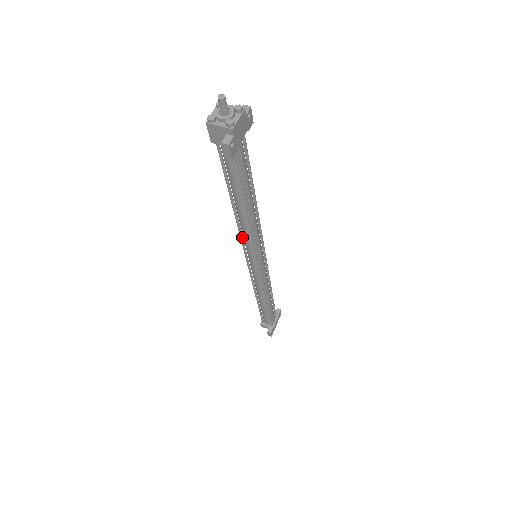
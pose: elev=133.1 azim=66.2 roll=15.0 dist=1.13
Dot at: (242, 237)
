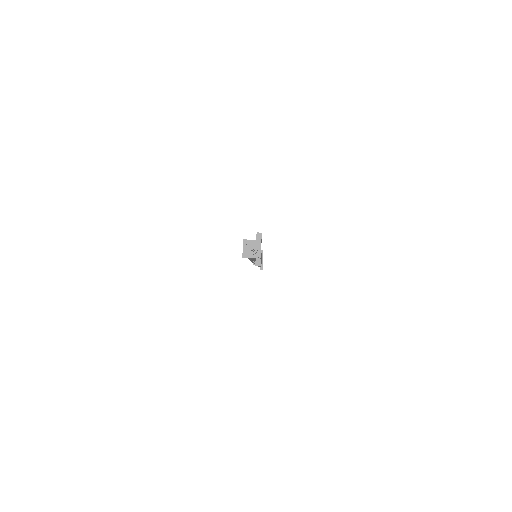
Dot at: occluded
